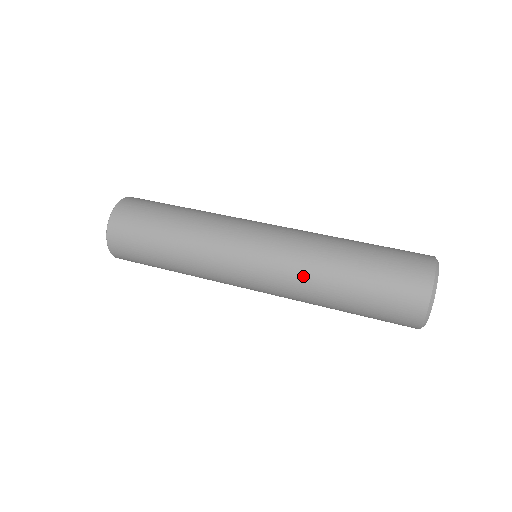
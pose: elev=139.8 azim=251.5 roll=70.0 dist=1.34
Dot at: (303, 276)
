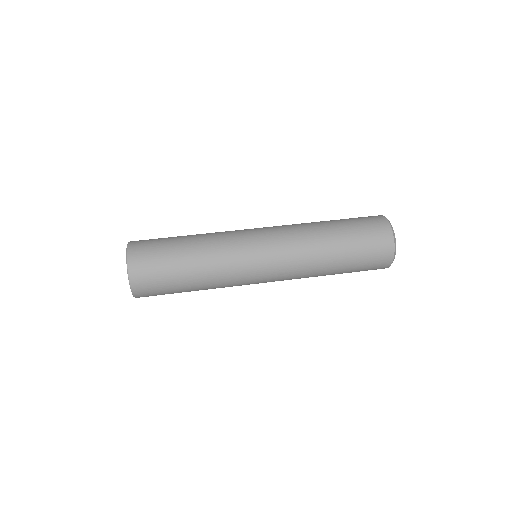
Dot at: (306, 258)
